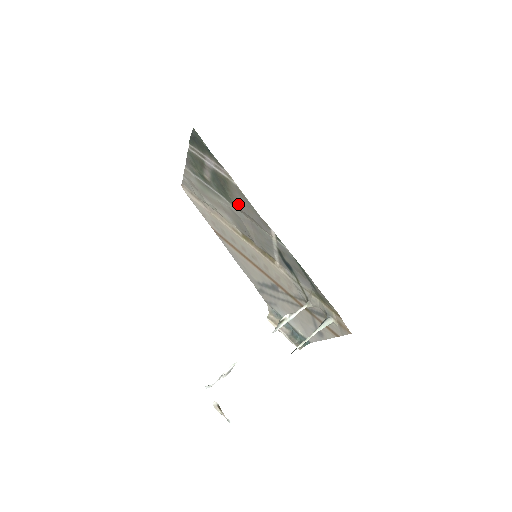
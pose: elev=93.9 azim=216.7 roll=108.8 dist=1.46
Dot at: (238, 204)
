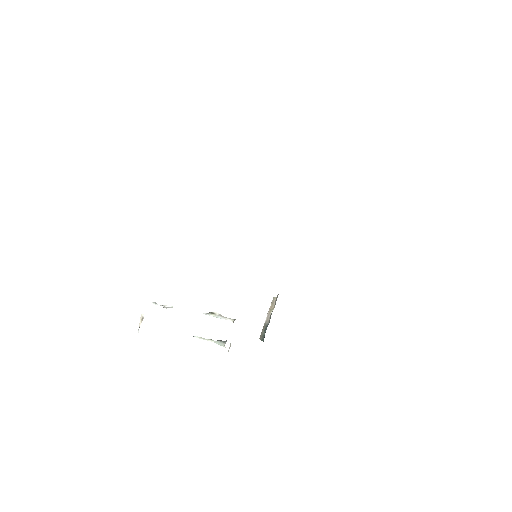
Dot at: occluded
